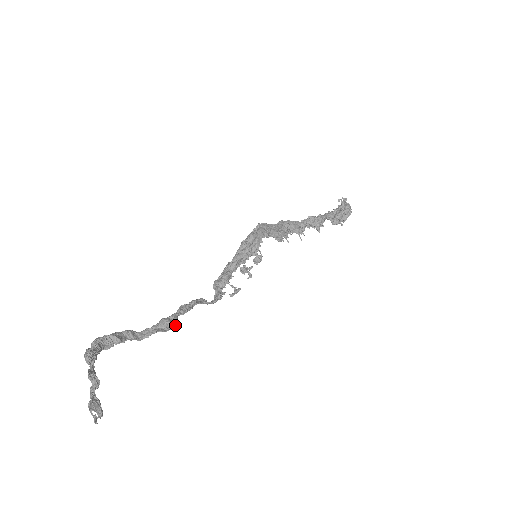
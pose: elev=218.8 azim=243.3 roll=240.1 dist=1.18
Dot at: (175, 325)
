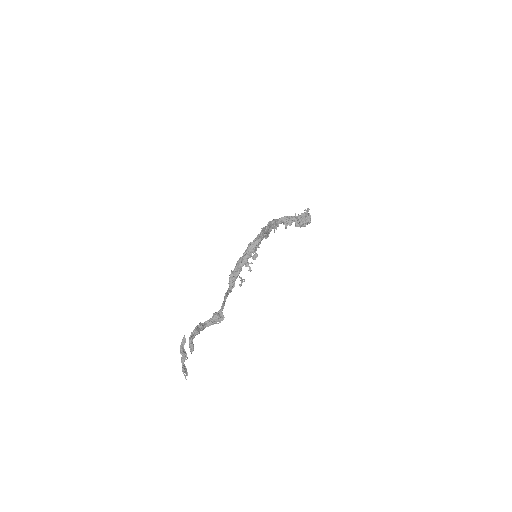
Dot at: occluded
